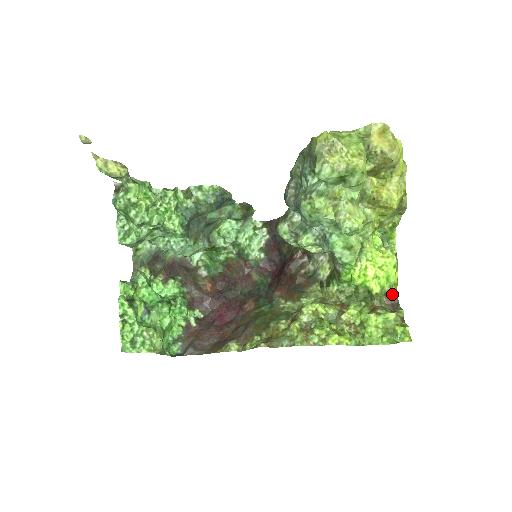
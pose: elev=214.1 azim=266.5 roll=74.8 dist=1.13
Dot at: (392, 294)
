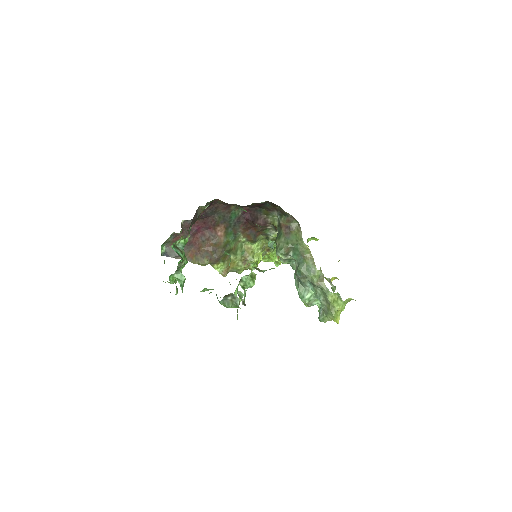
Dot at: occluded
